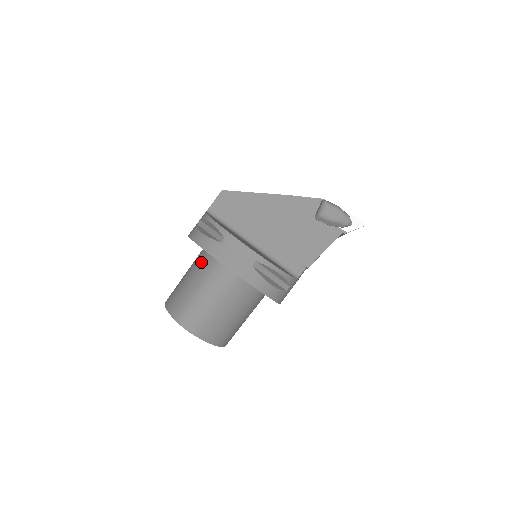
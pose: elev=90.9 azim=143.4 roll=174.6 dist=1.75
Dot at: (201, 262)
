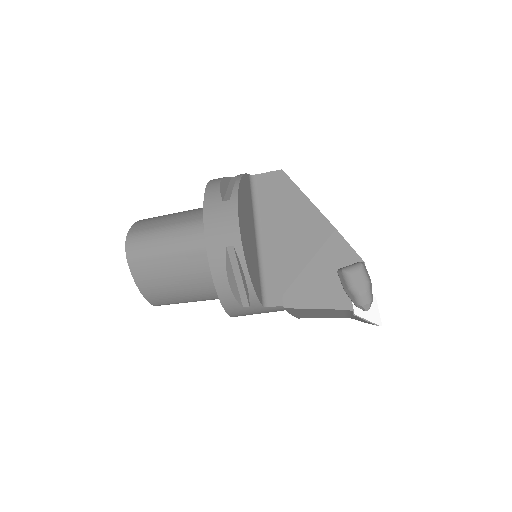
Dot at: (199, 210)
